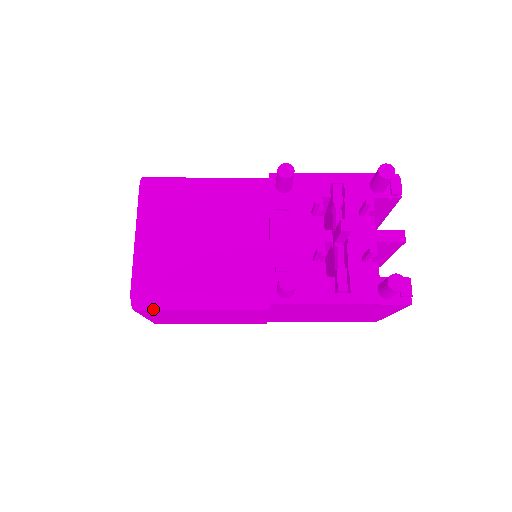
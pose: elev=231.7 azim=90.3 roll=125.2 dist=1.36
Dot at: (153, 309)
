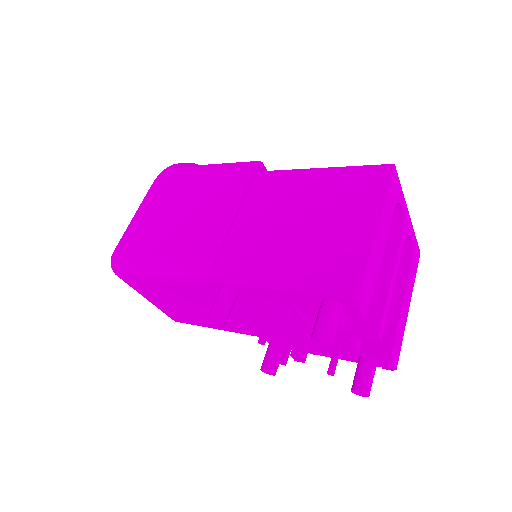
Dot at: occluded
